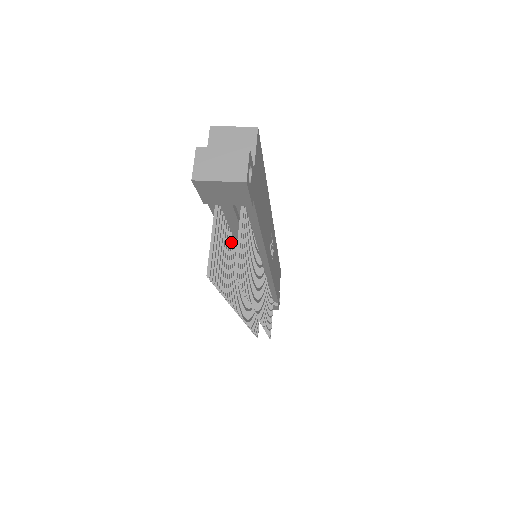
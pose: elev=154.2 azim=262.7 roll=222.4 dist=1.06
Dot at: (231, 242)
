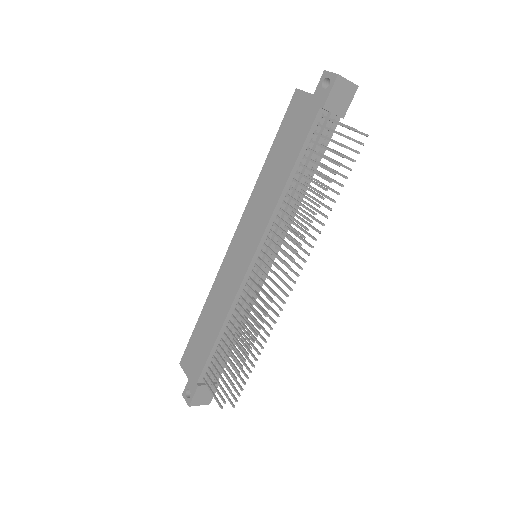
Dot at: (296, 180)
